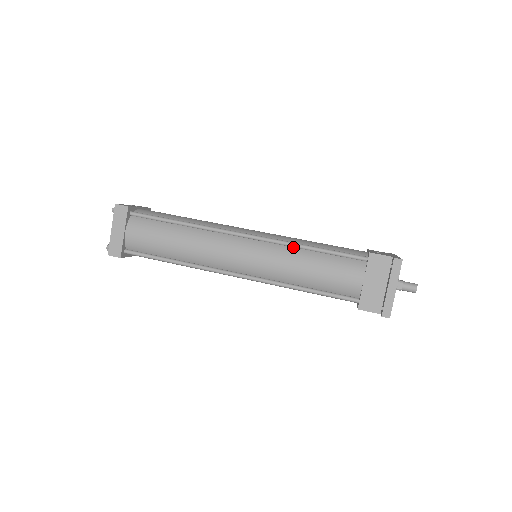
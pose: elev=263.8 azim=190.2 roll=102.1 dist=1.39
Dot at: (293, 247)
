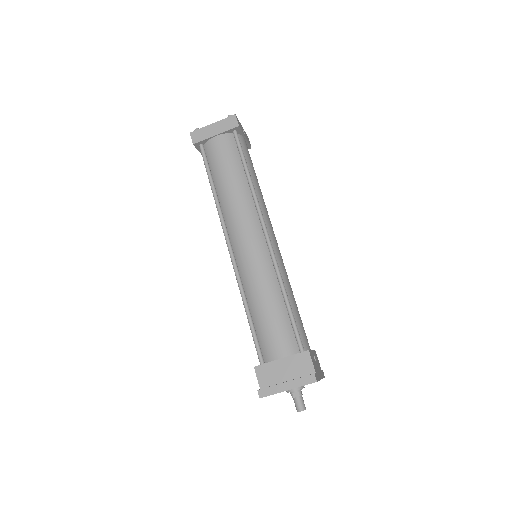
Dot at: (279, 282)
